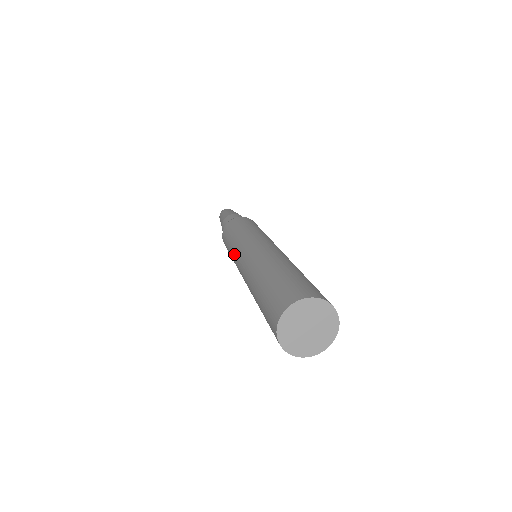
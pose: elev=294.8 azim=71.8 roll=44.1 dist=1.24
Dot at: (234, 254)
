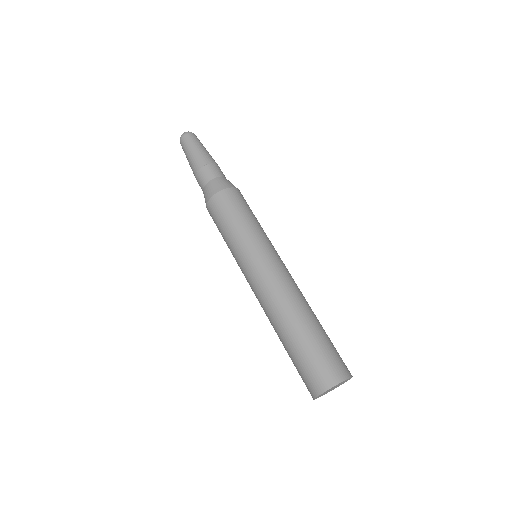
Dot at: (239, 260)
